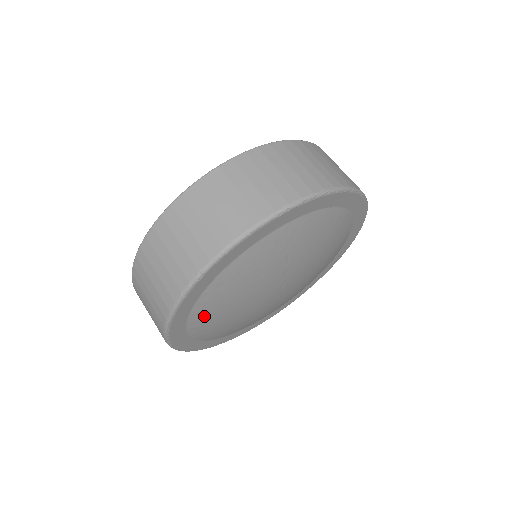
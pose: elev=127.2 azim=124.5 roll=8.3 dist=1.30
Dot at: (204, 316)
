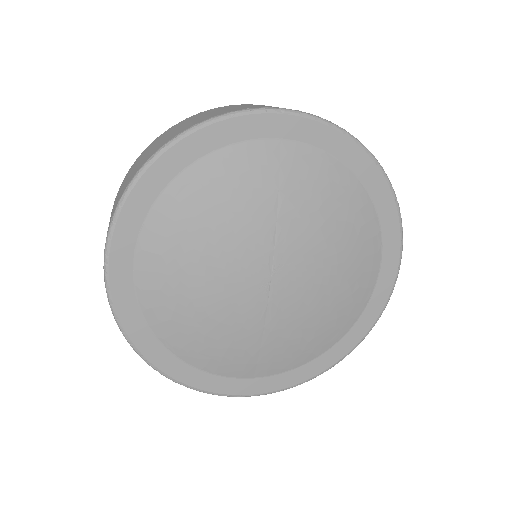
Dot at: (159, 248)
